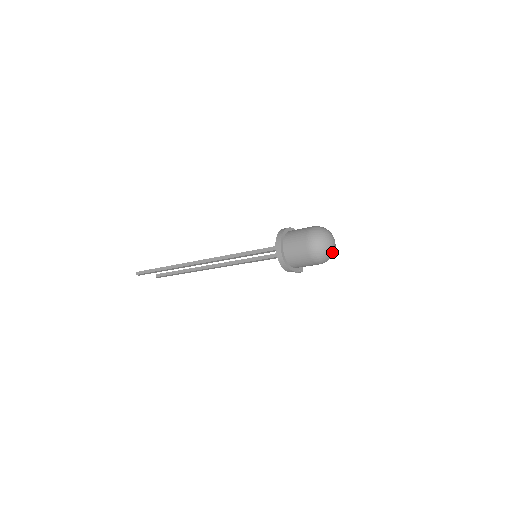
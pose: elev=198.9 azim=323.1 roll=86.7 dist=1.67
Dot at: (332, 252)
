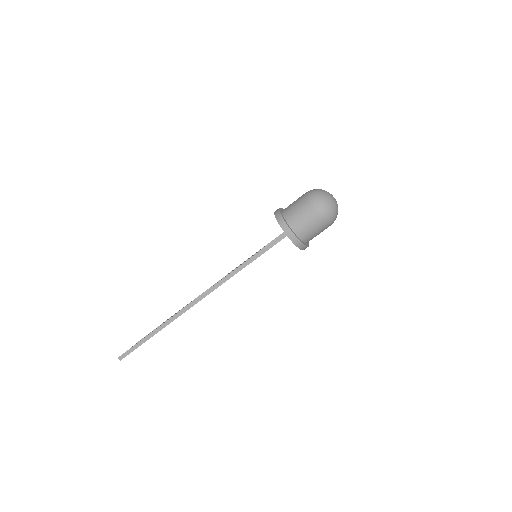
Dot at: (337, 206)
